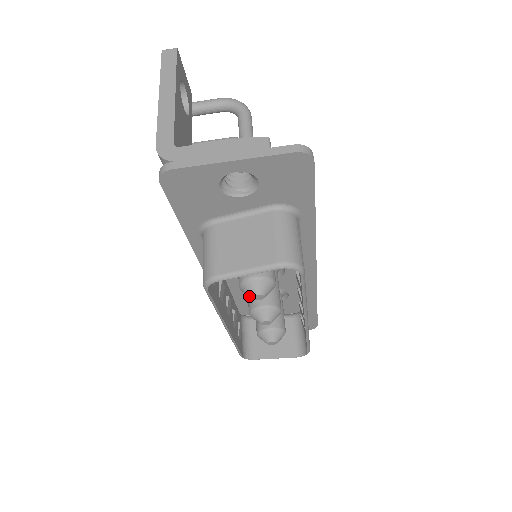
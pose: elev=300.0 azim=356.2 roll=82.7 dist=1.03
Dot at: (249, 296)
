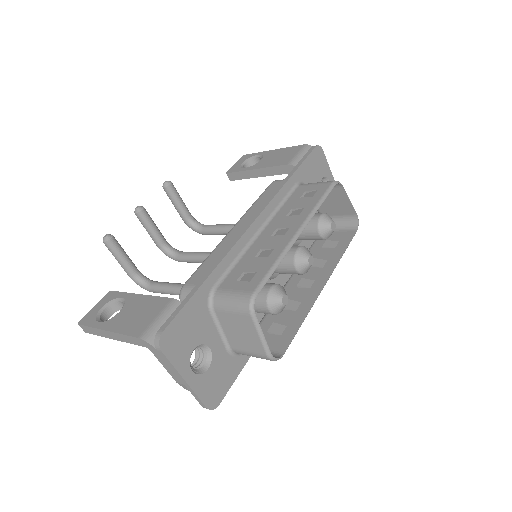
Dot at: (329, 221)
